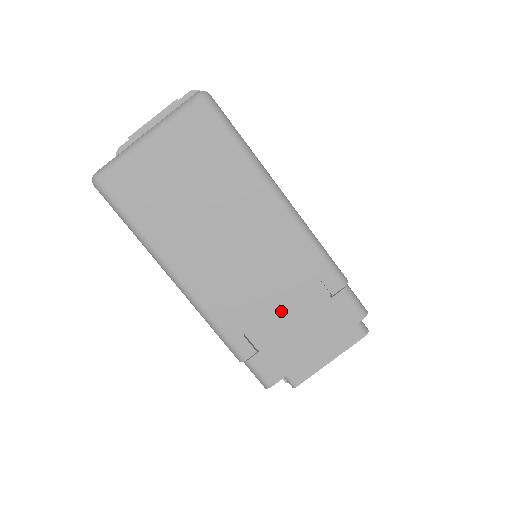
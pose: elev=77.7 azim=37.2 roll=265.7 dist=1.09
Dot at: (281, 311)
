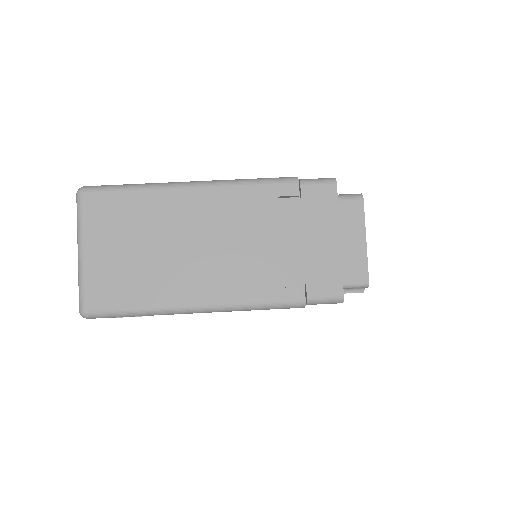
Dot at: (284, 244)
